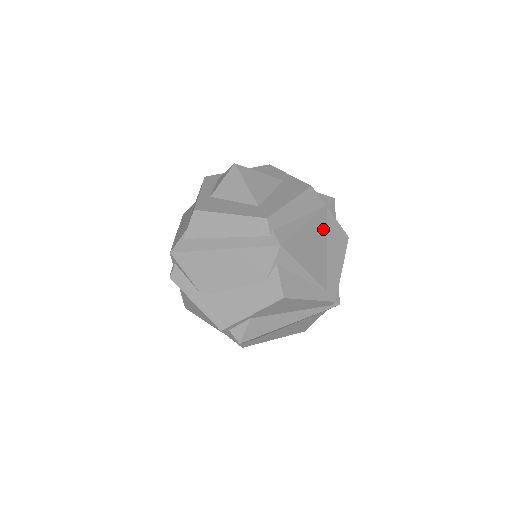
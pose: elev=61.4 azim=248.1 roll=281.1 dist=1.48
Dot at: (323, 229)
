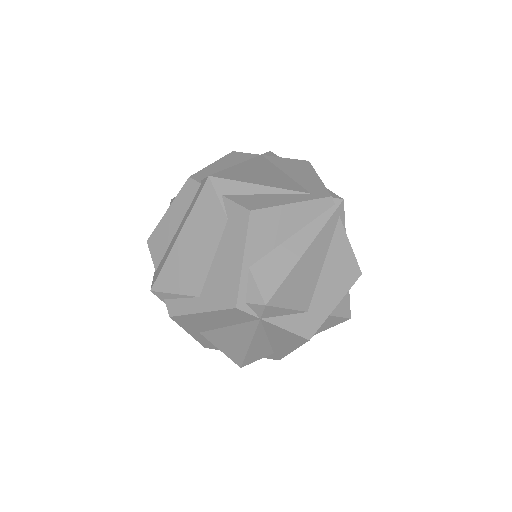
Dot at: (268, 165)
